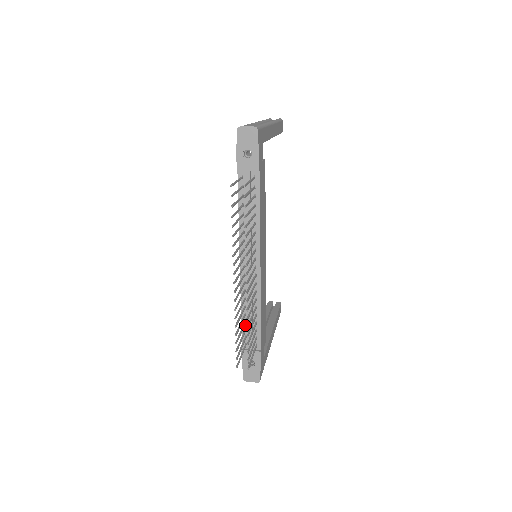
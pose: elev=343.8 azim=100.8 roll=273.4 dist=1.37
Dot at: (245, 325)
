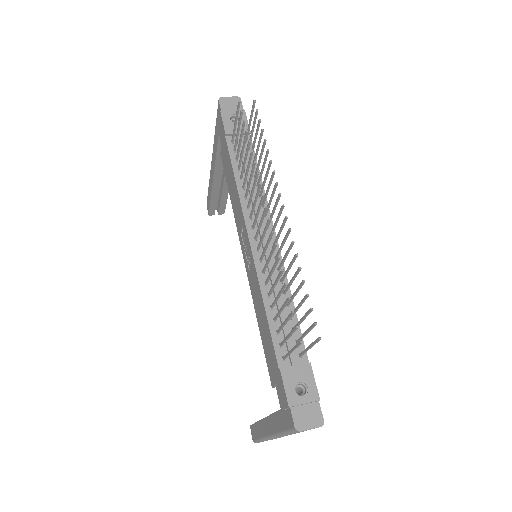
Dot at: (275, 326)
